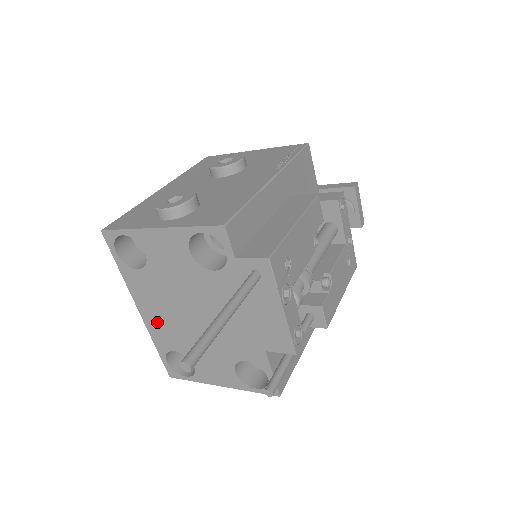
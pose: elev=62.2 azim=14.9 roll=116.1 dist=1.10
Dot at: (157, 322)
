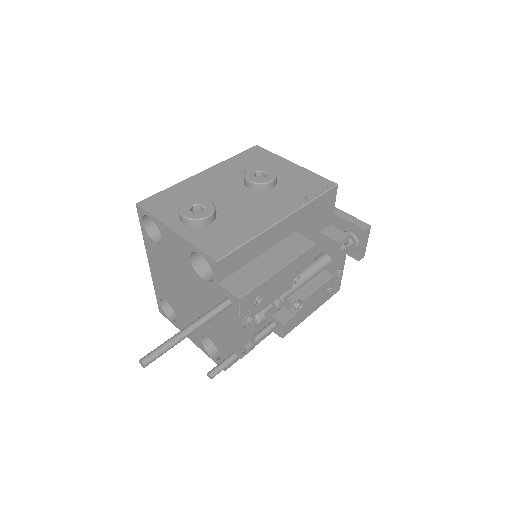
Dot at: (159, 278)
